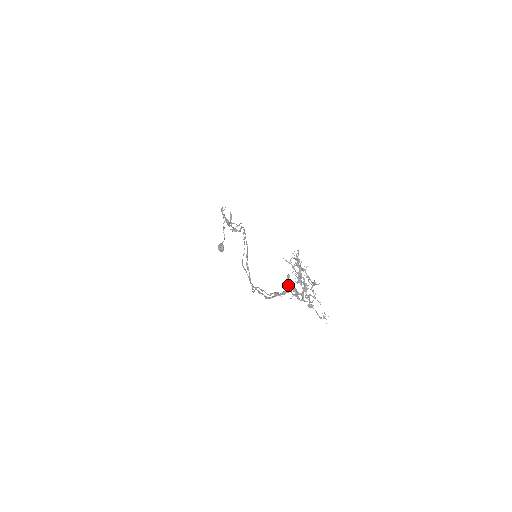
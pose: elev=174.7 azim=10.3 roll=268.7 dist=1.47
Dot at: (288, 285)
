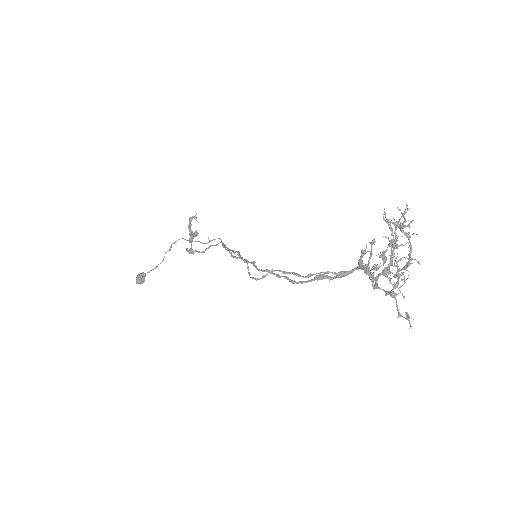
Dot at: (360, 259)
